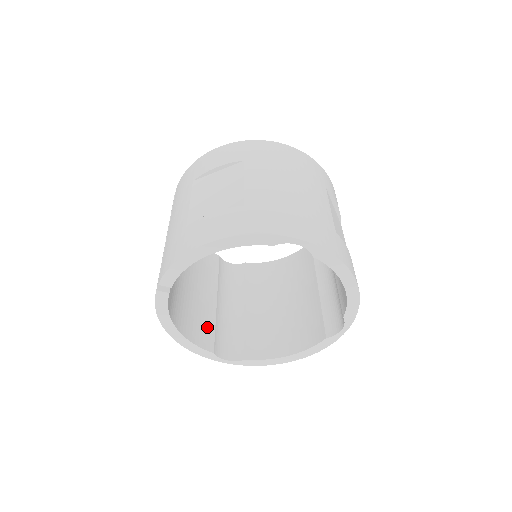
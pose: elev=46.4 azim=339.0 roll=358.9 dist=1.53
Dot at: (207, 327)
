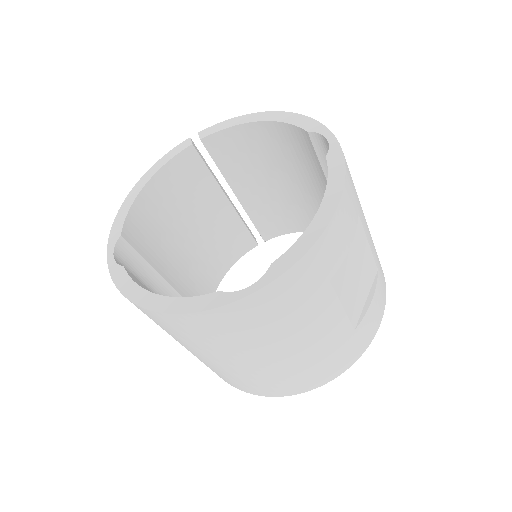
Dot at: (144, 247)
